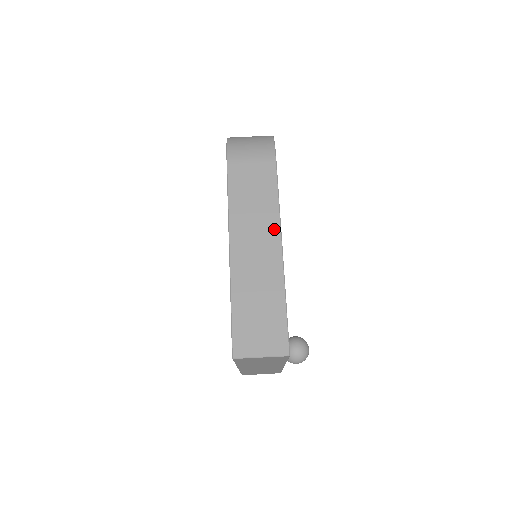
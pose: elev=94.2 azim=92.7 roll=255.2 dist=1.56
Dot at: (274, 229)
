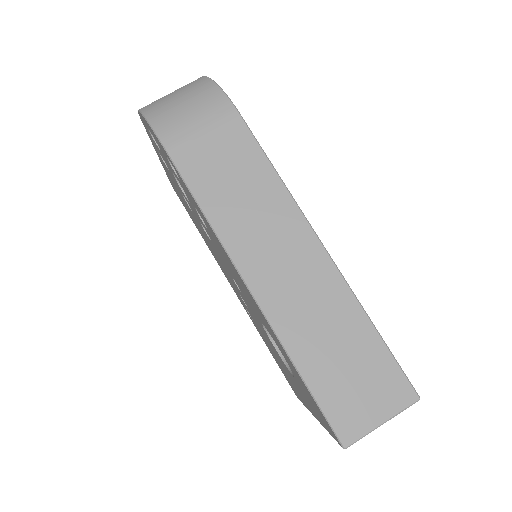
Dot at: (295, 222)
